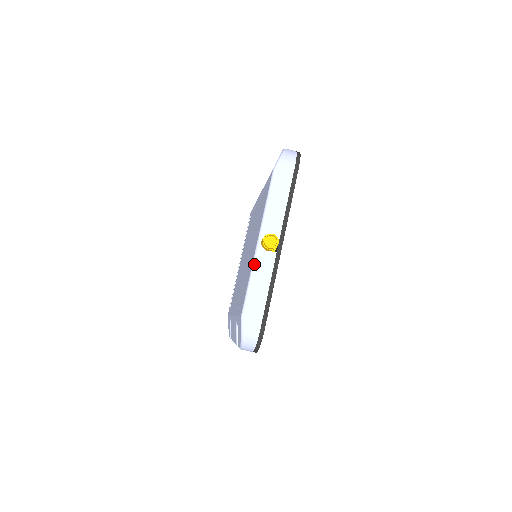
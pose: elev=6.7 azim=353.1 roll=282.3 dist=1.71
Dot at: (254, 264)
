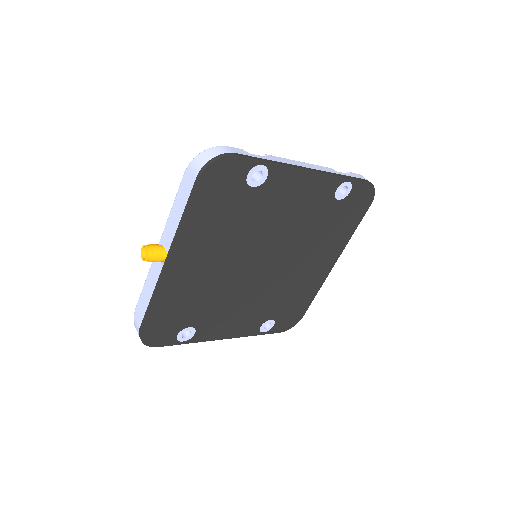
Dot at: (150, 267)
